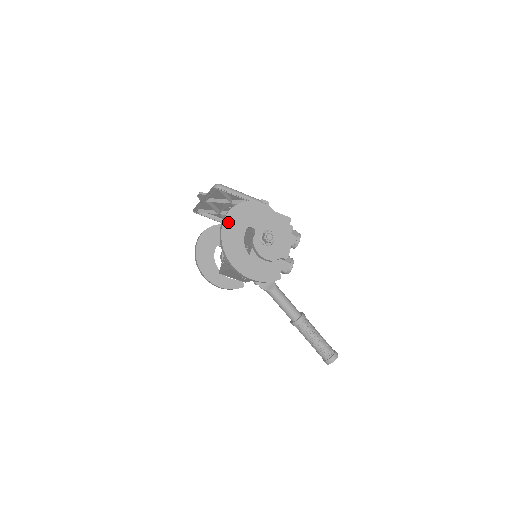
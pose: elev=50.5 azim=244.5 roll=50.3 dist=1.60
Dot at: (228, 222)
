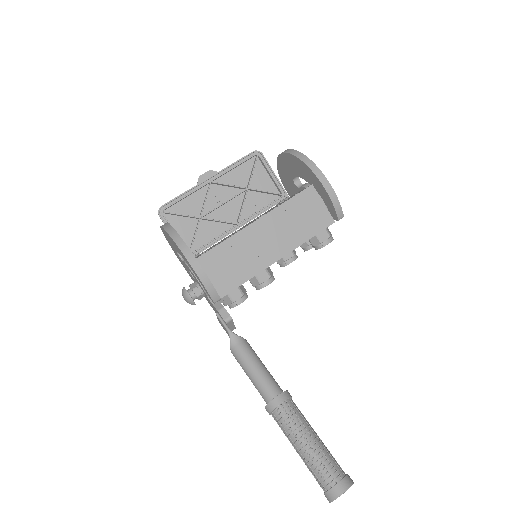
Dot at: occluded
